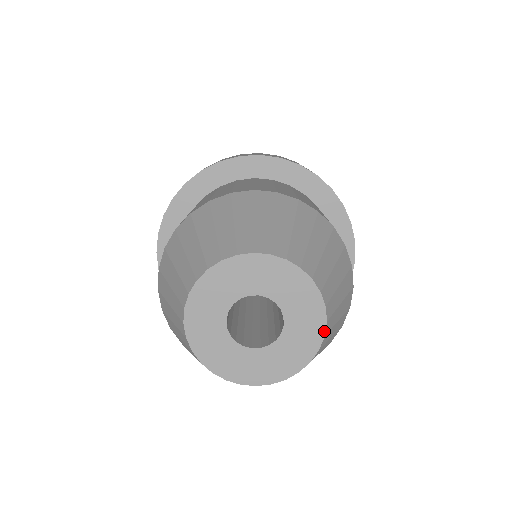
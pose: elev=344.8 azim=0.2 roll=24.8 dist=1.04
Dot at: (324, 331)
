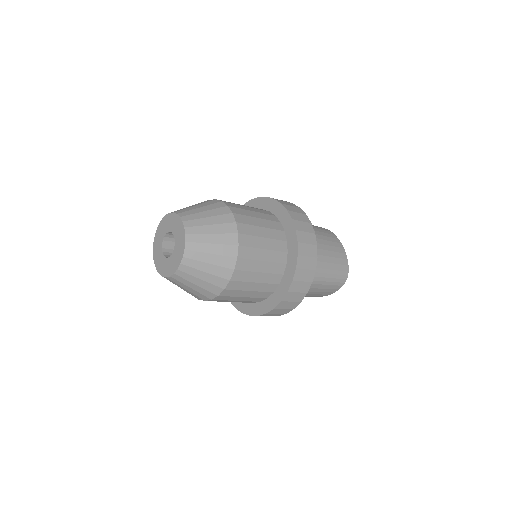
Dot at: (184, 247)
